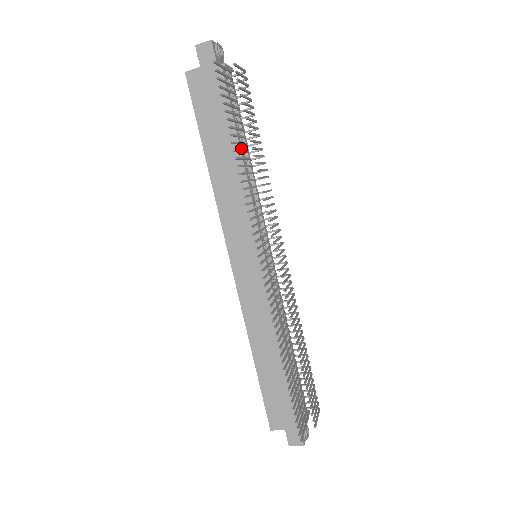
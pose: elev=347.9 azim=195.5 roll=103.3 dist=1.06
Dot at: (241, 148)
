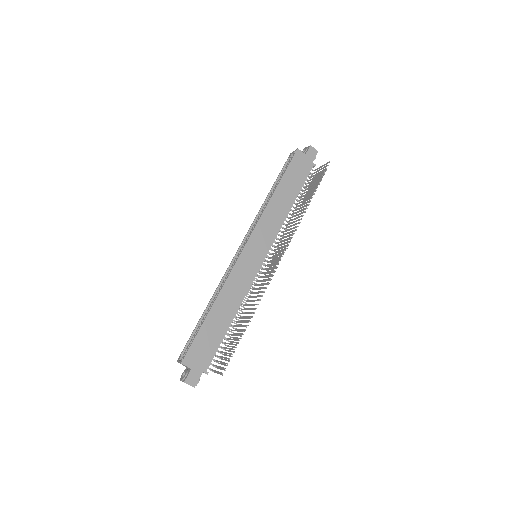
Dot at: (293, 202)
